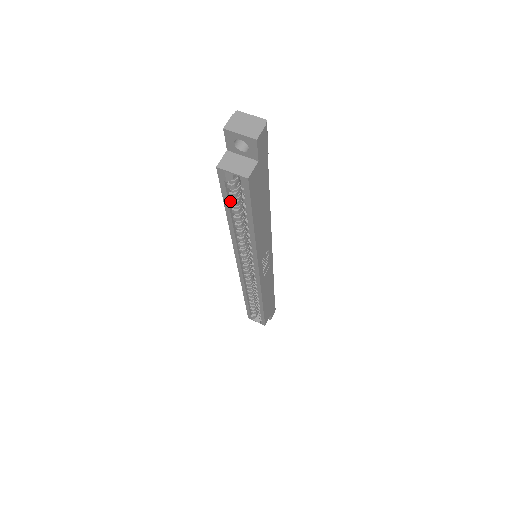
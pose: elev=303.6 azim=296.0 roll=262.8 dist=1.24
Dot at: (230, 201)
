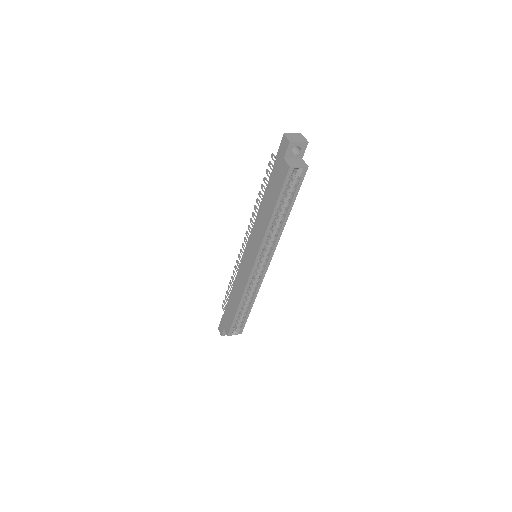
Dot at: (281, 196)
